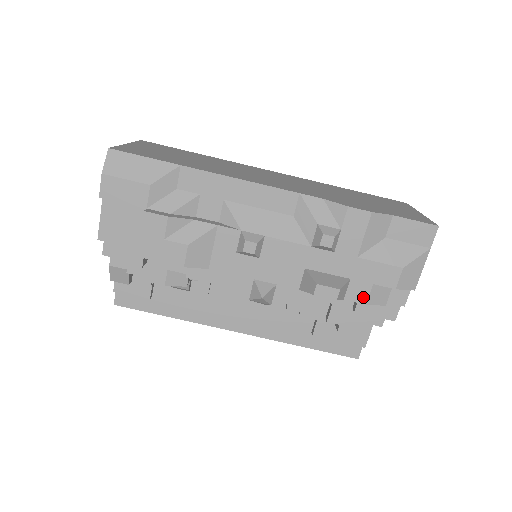
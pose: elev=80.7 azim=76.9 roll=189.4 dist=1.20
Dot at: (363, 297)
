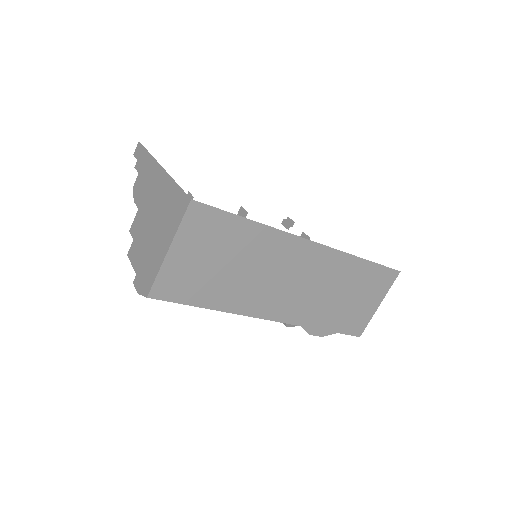
Dot at: occluded
